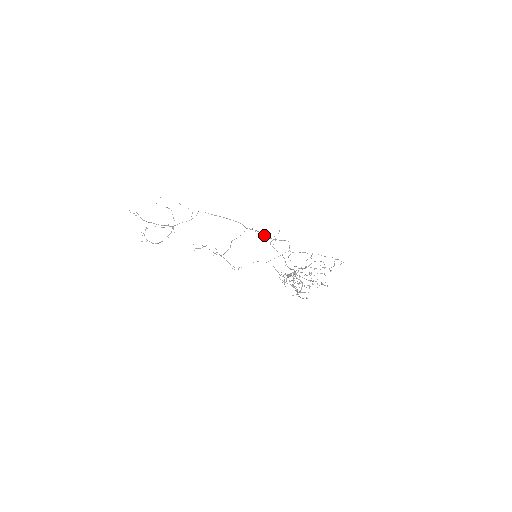
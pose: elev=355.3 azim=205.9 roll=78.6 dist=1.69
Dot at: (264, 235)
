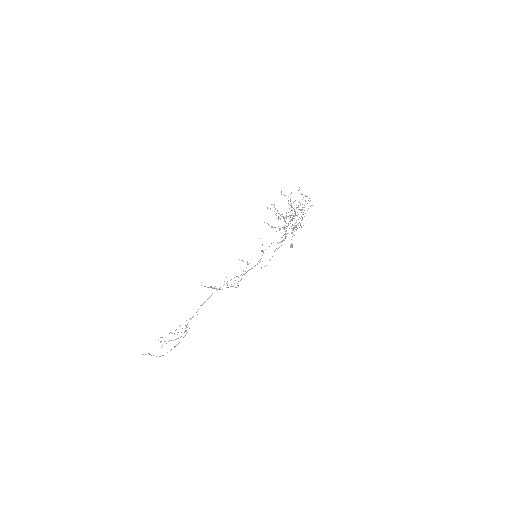
Dot at: (257, 264)
